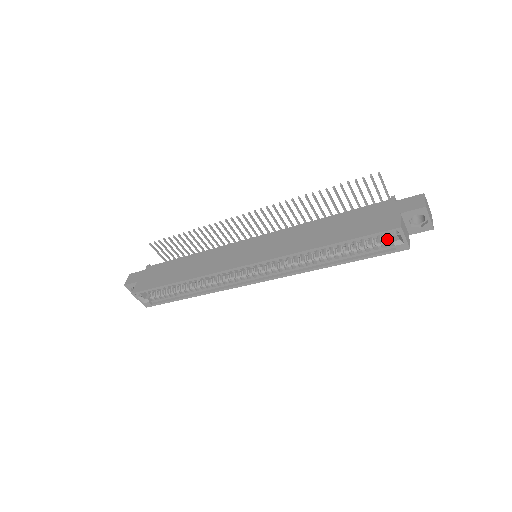
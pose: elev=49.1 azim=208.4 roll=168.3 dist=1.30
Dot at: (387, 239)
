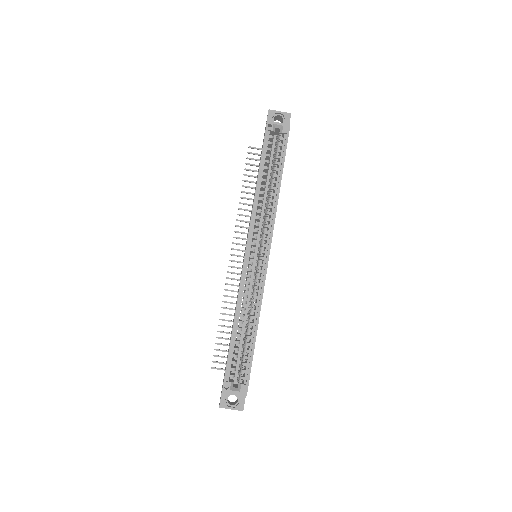
Dot at: (278, 139)
